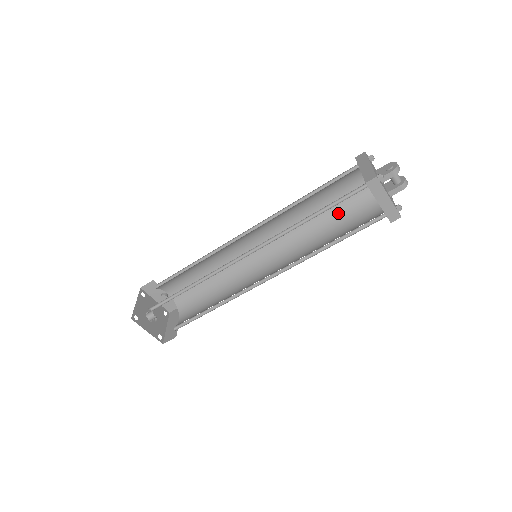
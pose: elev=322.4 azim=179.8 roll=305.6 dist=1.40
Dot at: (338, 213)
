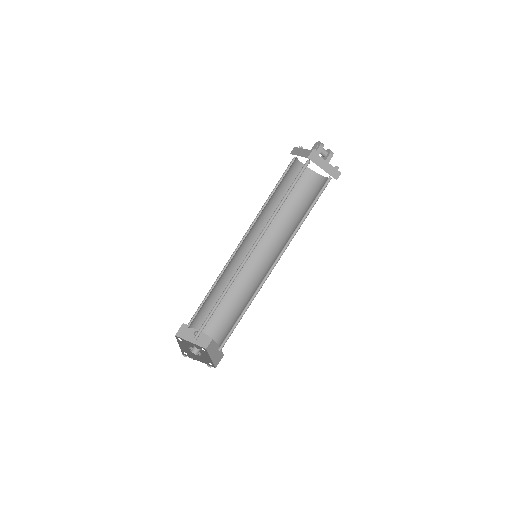
Dot at: (297, 199)
